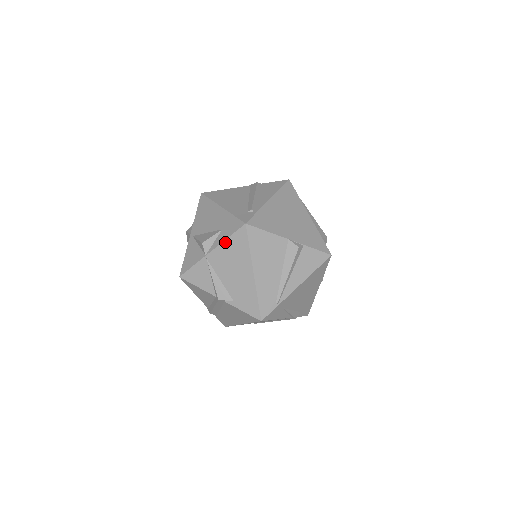
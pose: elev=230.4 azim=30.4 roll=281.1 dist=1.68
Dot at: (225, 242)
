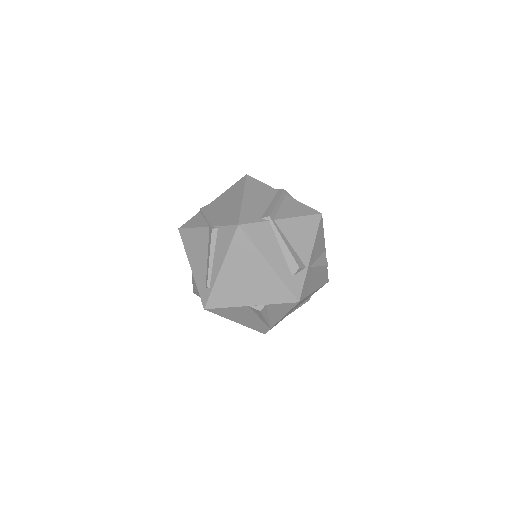
Dot at: occluded
